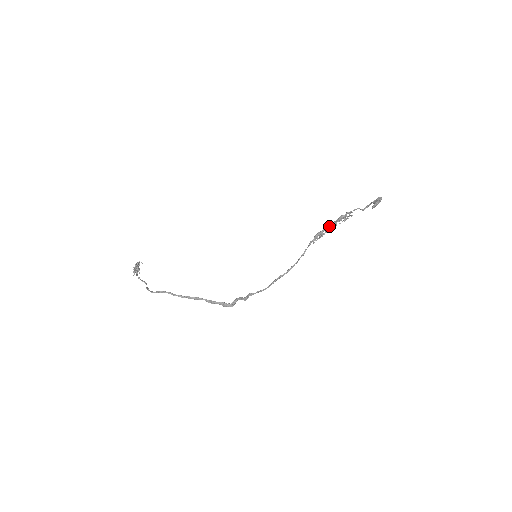
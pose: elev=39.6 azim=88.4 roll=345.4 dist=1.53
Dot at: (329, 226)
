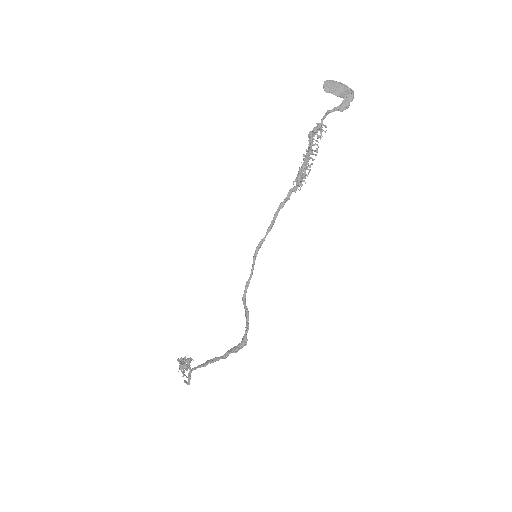
Dot at: (305, 157)
